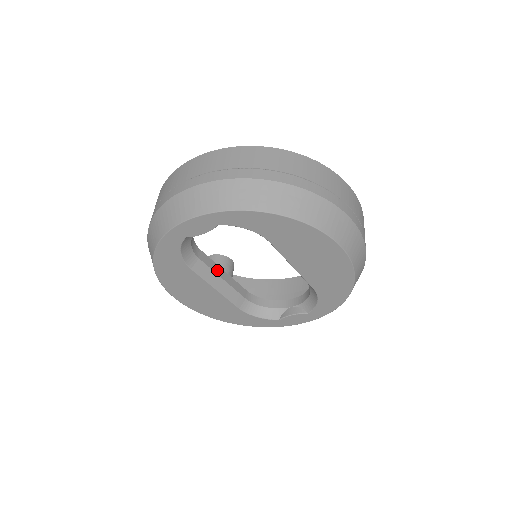
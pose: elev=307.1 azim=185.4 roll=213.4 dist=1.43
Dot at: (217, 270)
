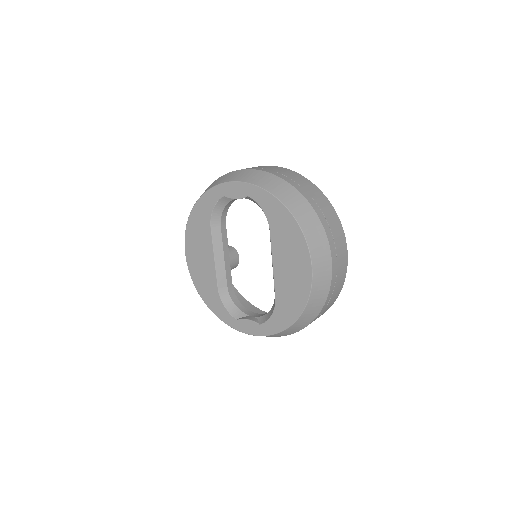
Dot at: (225, 247)
